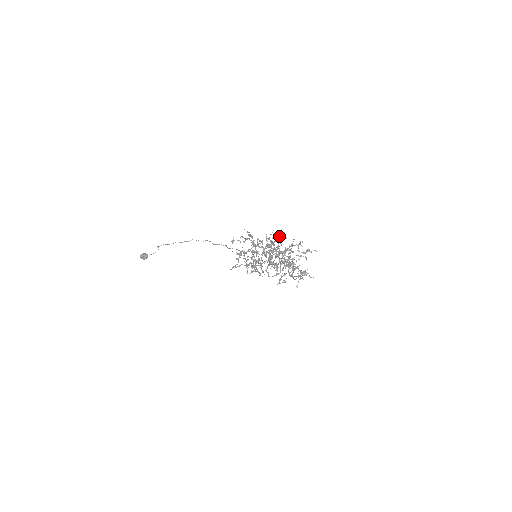
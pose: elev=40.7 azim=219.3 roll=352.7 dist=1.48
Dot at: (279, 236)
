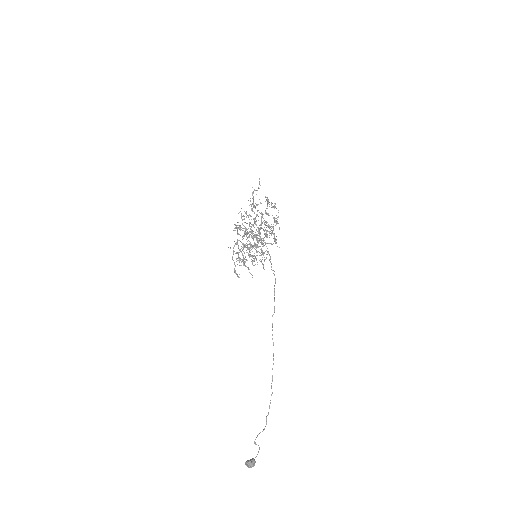
Dot at: occluded
